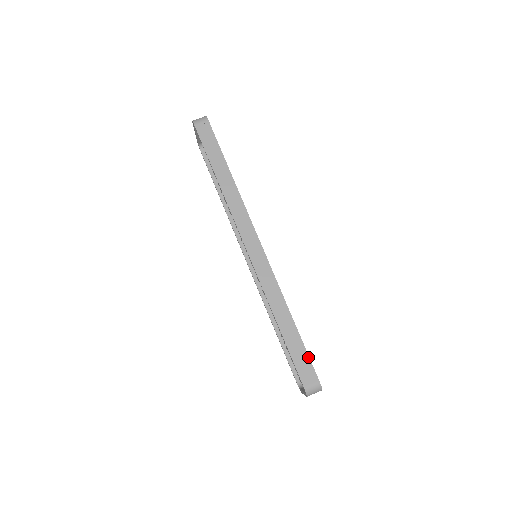
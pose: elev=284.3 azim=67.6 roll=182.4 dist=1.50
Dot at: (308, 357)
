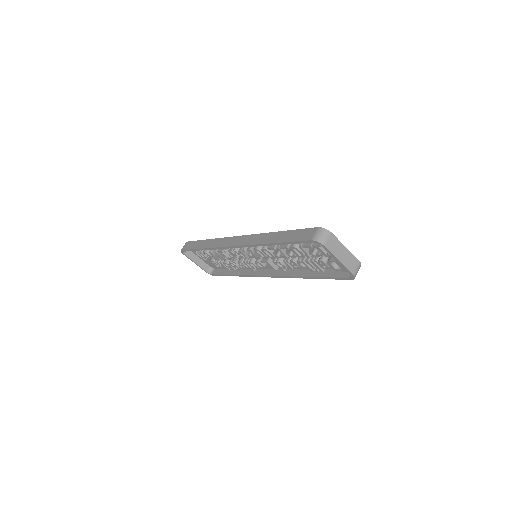
Dot at: (301, 230)
